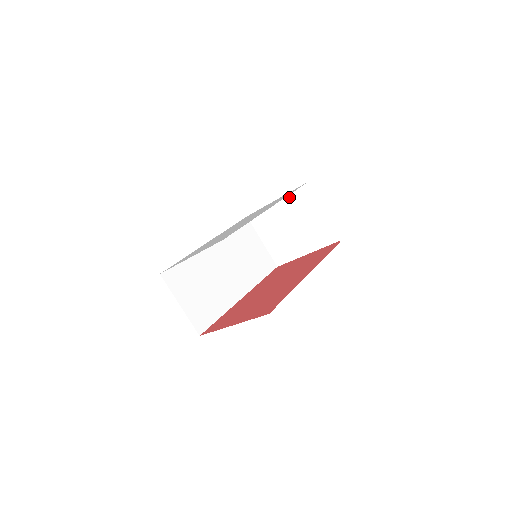
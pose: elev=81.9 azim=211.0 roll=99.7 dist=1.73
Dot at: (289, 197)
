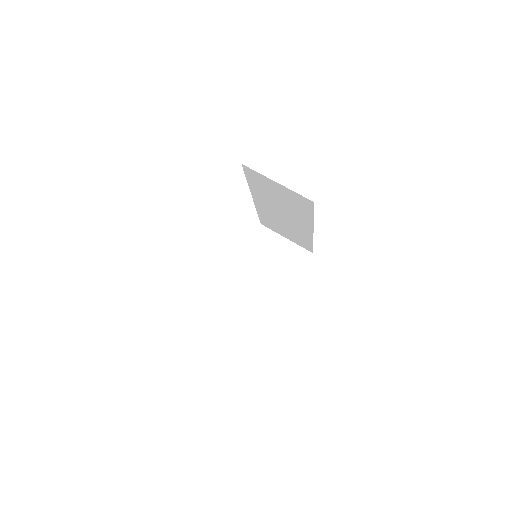
Dot at: (249, 247)
